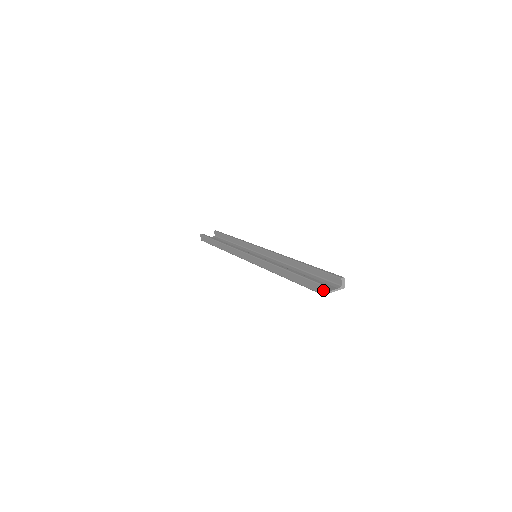
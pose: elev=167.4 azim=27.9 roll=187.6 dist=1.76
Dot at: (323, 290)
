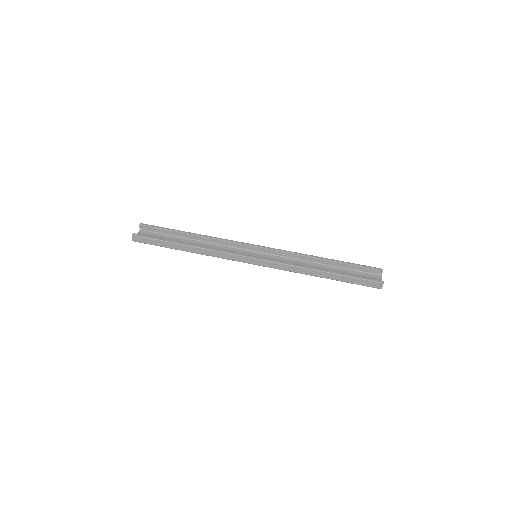
Dot at: (382, 286)
